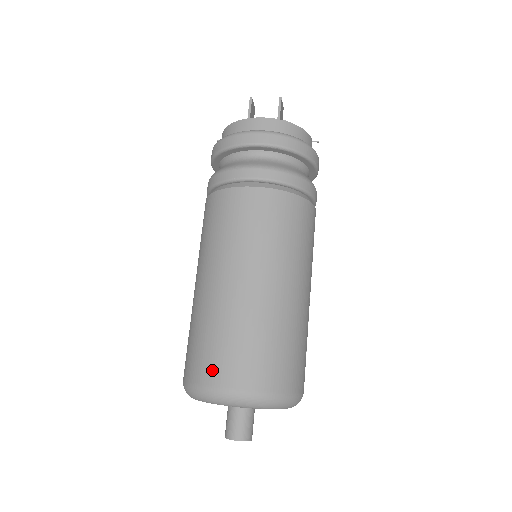
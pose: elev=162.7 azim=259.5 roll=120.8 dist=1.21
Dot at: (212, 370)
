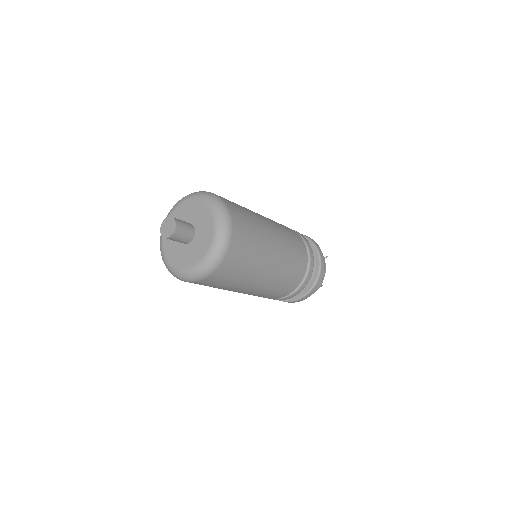
Dot at: occluded
